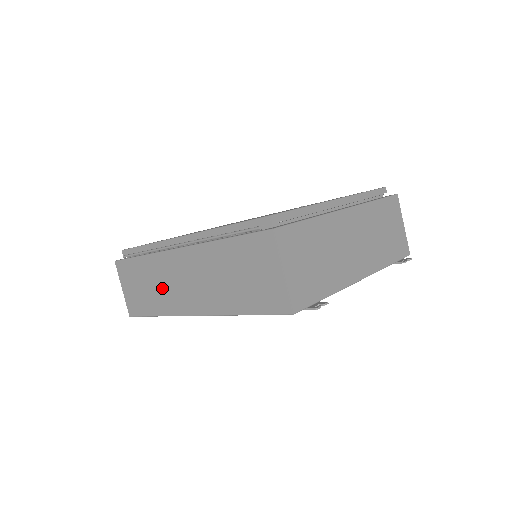
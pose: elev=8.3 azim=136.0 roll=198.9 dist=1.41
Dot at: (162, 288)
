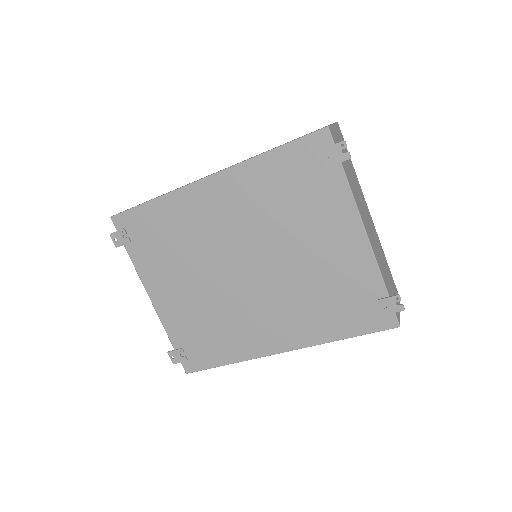
Dot at: occluded
